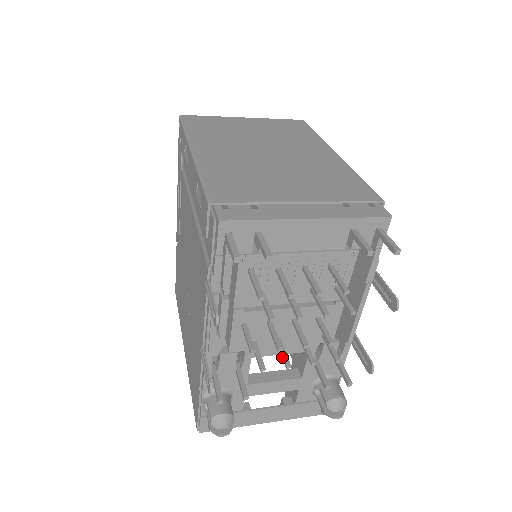
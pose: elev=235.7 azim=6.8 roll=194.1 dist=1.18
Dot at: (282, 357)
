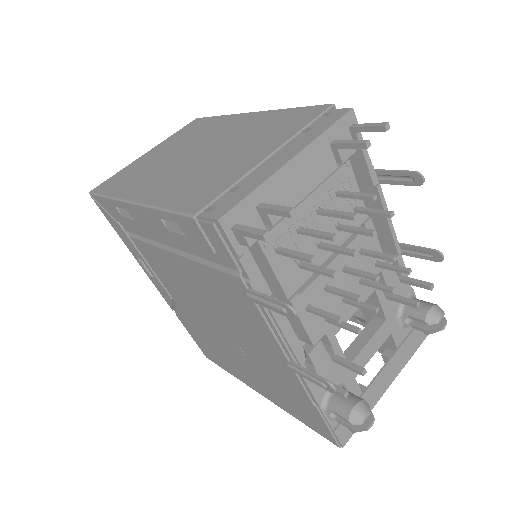
Dot at: (363, 308)
